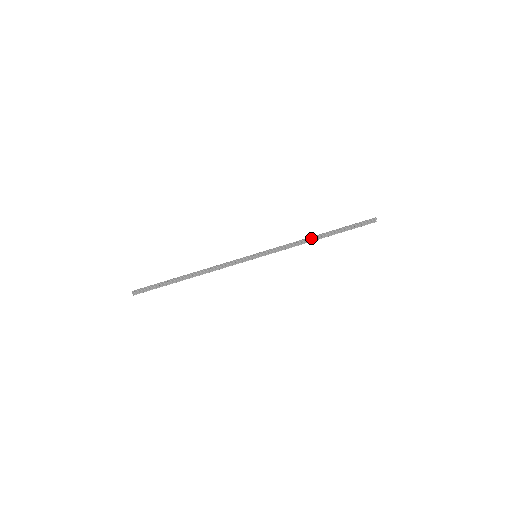
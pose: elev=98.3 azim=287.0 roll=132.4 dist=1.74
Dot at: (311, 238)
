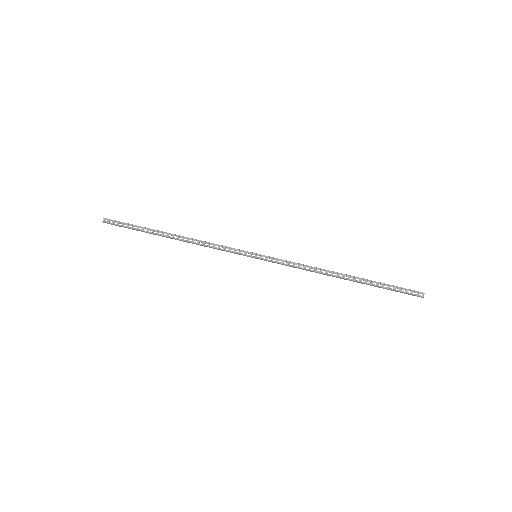
Dot at: occluded
